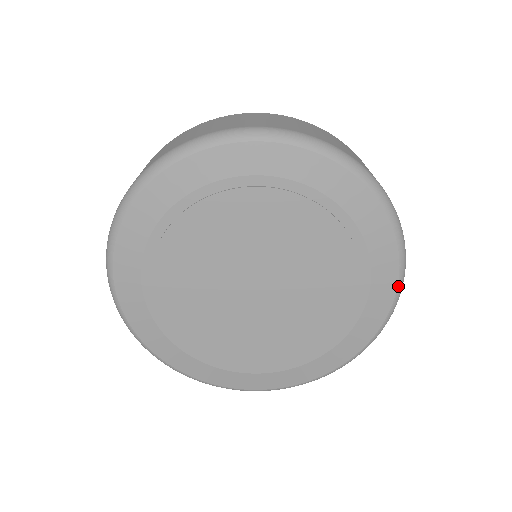
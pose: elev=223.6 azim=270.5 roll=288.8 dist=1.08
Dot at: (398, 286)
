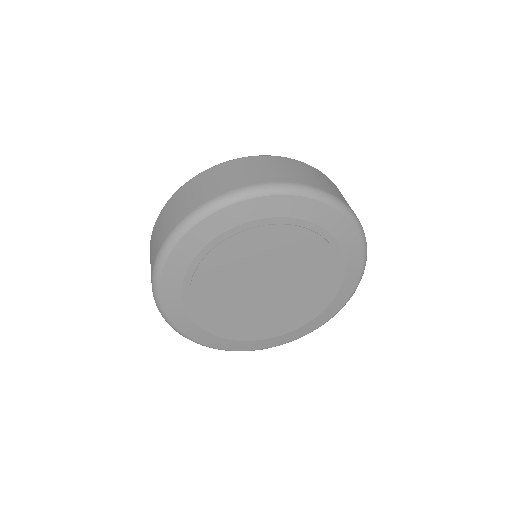
Dot at: (352, 295)
